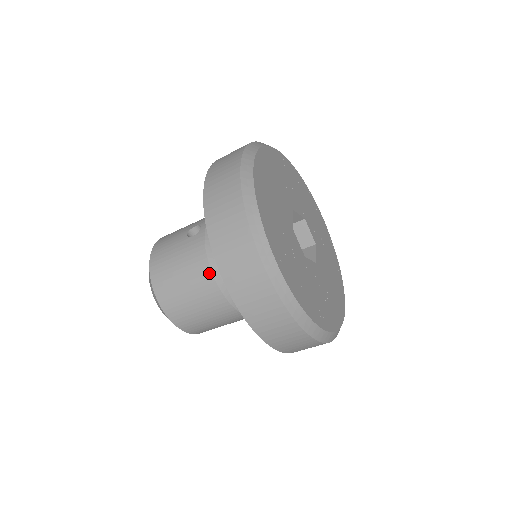
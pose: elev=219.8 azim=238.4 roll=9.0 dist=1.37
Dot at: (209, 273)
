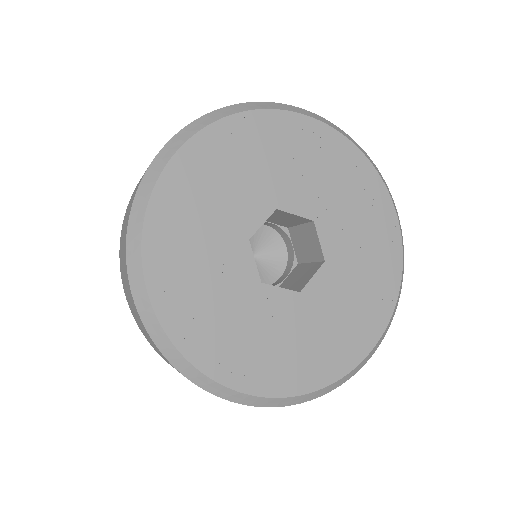
Dot at: occluded
